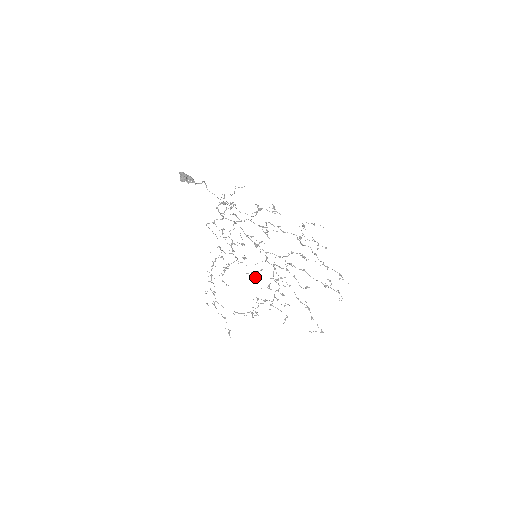
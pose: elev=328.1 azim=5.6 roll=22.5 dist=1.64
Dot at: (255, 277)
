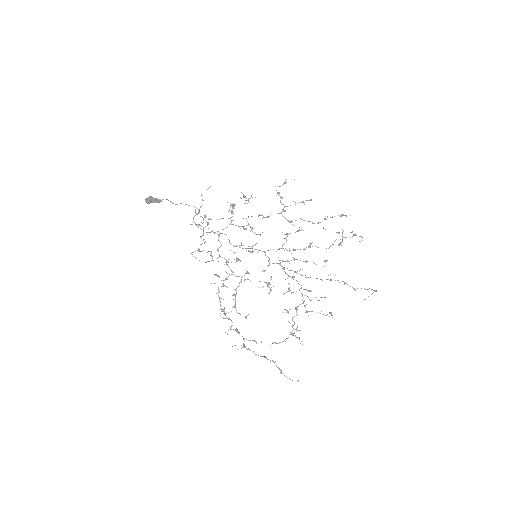
Dot at: (270, 290)
